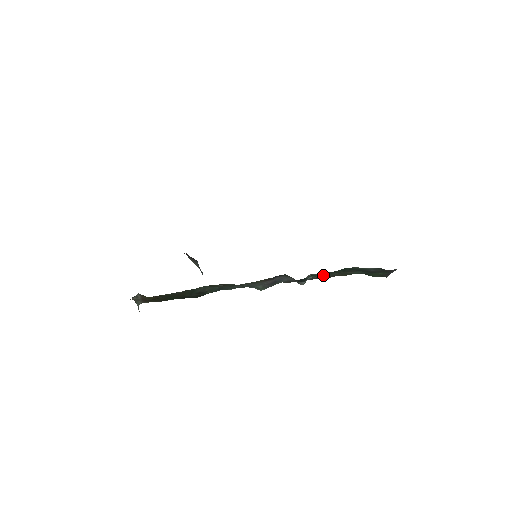
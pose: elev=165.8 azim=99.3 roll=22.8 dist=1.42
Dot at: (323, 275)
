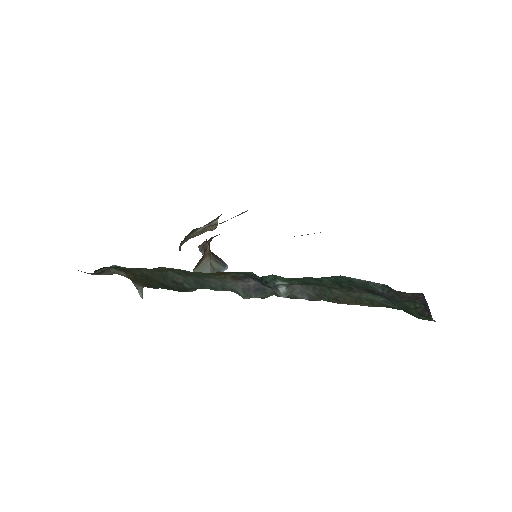
Dot at: (321, 292)
